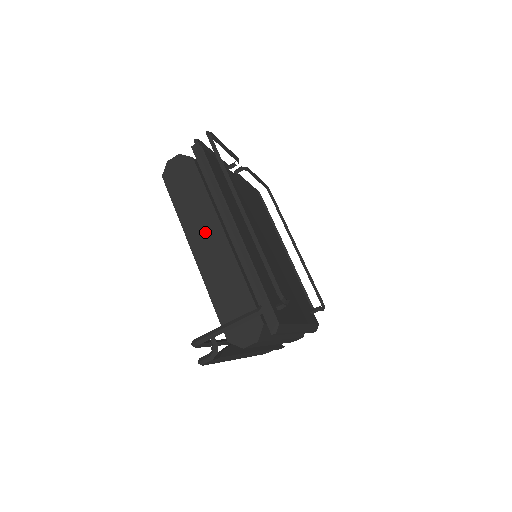
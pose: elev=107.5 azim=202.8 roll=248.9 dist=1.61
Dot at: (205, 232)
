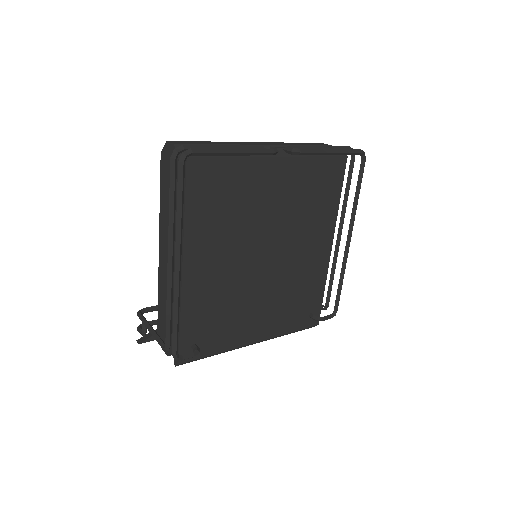
Dot at: occluded
